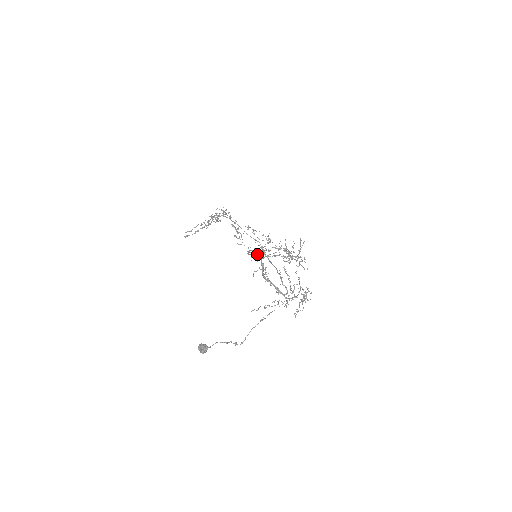
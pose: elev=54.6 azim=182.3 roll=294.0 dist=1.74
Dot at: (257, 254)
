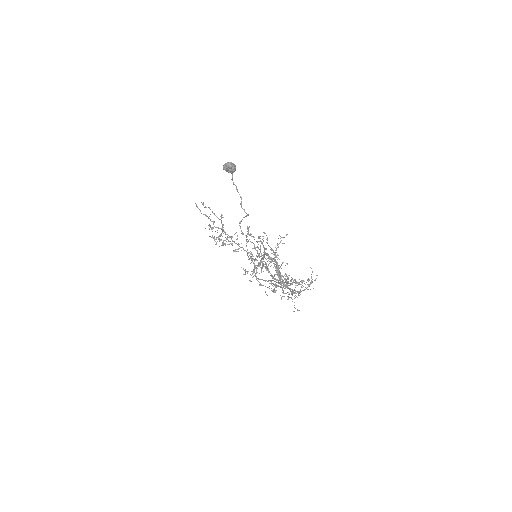
Dot at: (257, 257)
